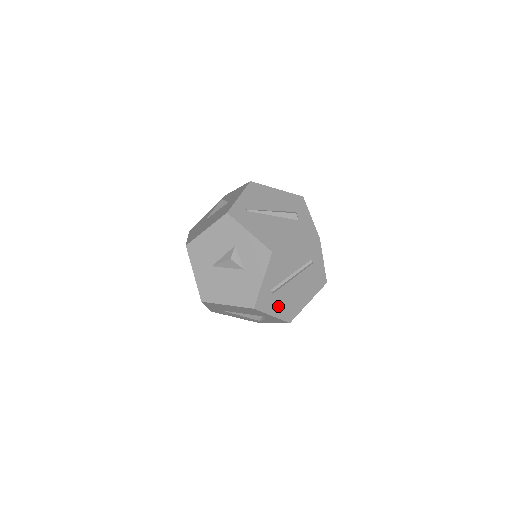
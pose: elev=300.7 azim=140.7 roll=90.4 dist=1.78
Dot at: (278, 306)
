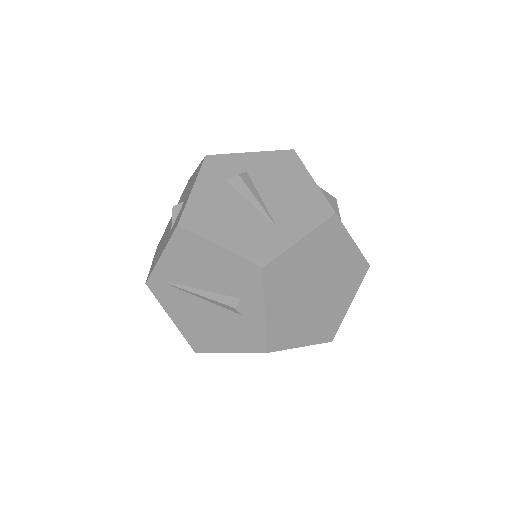
Dot at: occluded
